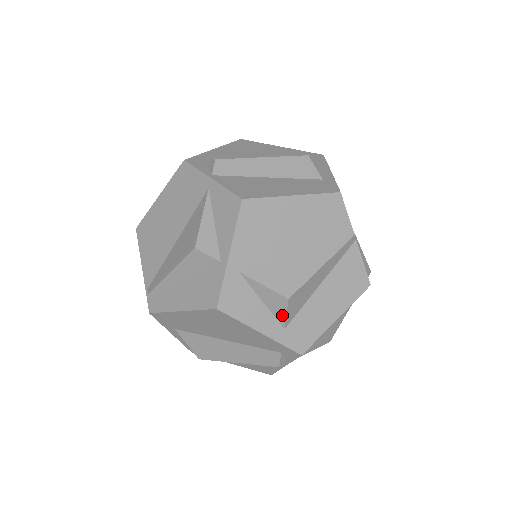
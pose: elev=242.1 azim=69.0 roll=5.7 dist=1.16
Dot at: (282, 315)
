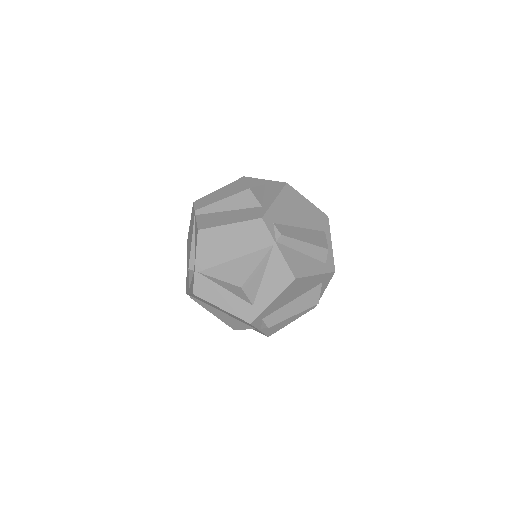
Dot at: occluded
